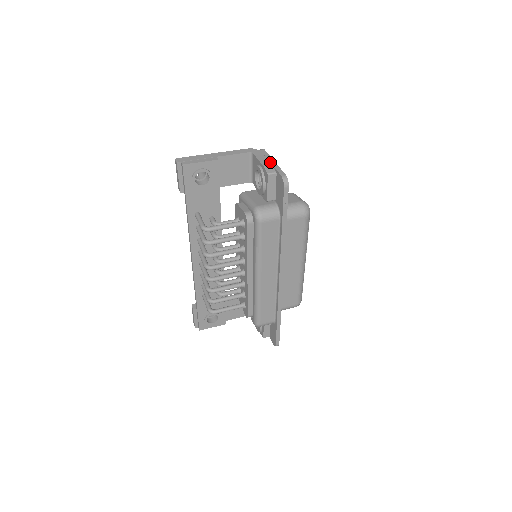
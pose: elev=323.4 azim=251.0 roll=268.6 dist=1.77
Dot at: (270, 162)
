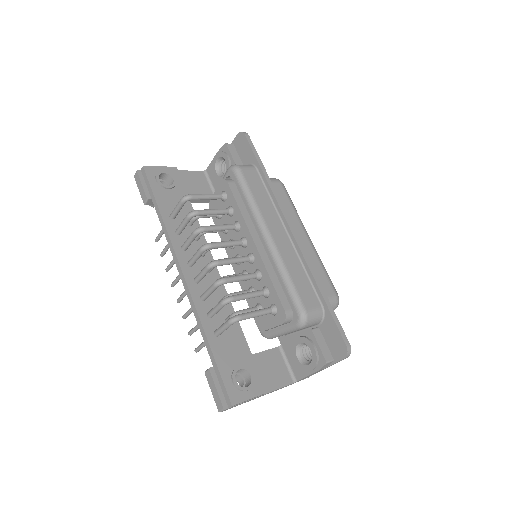
Dot at: occluded
